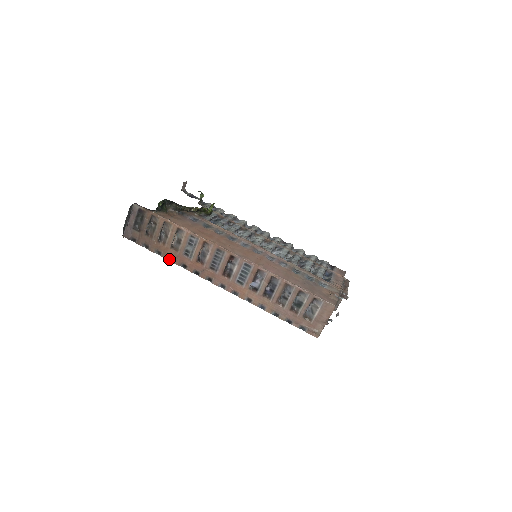
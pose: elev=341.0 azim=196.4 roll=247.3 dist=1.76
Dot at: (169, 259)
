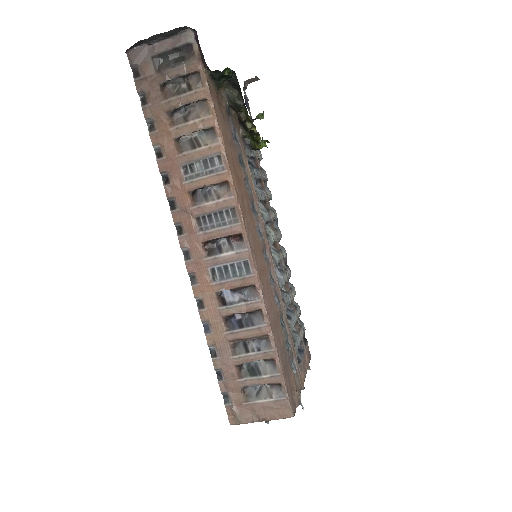
Dot at: (156, 148)
